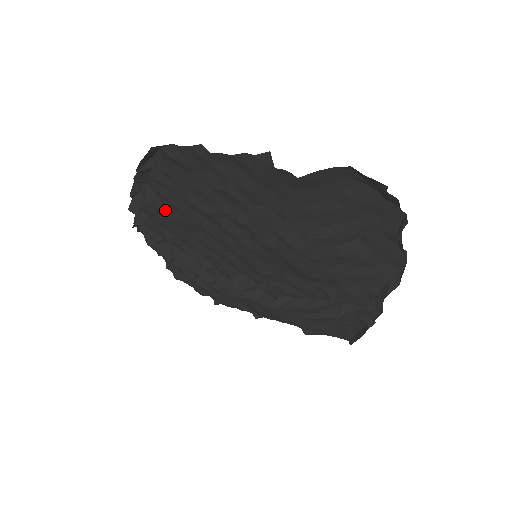
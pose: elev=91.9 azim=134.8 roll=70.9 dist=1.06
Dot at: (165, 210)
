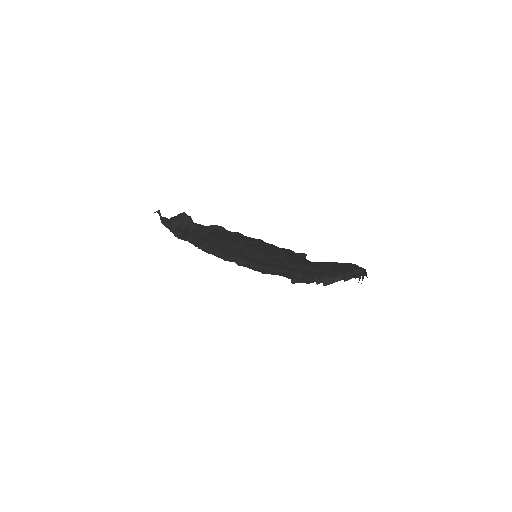
Dot at: (202, 235)
